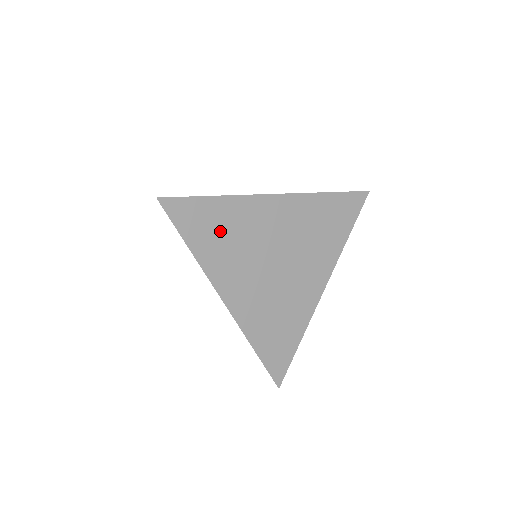
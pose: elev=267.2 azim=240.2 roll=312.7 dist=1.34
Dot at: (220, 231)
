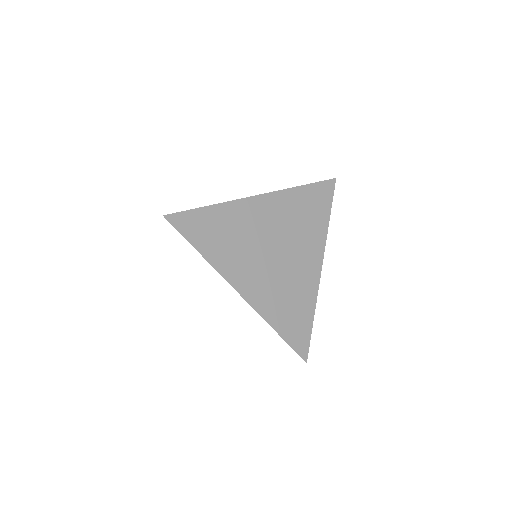
Dot at: (221, 234)
